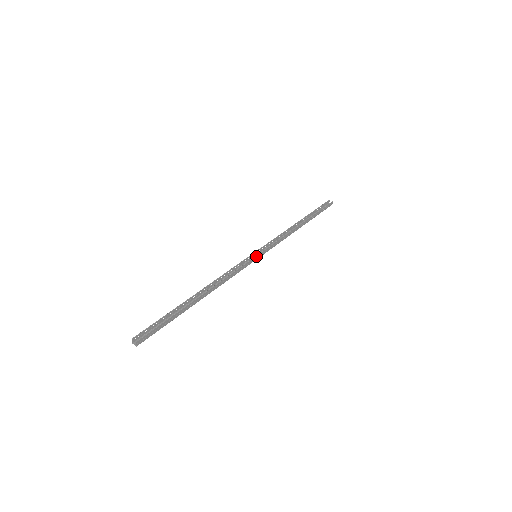
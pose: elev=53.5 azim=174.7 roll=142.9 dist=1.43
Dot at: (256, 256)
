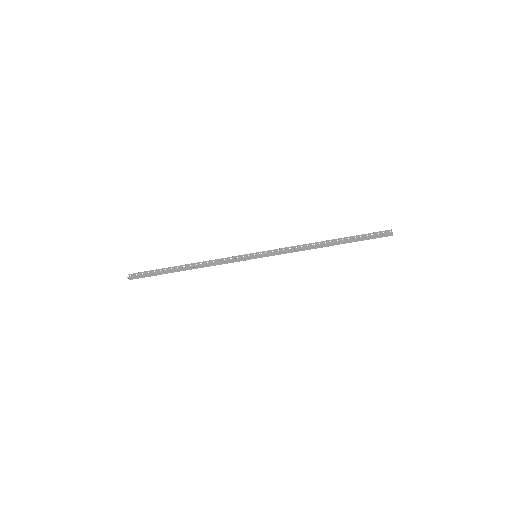
Dot at: (253, 256)
